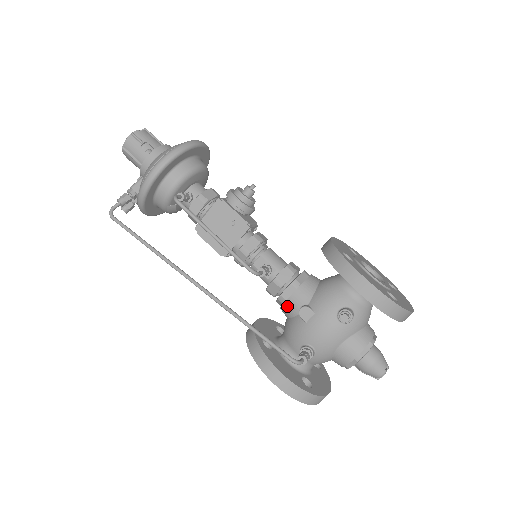
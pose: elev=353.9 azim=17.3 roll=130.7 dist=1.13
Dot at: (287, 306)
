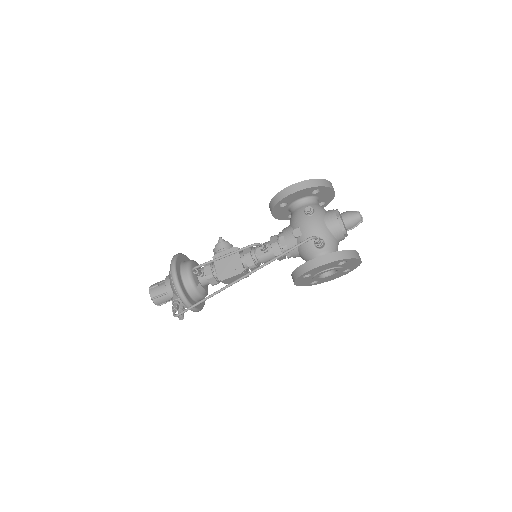
Dot at: (289, 245)
